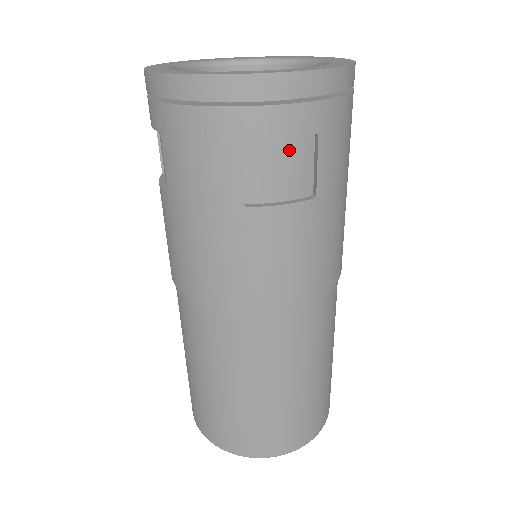
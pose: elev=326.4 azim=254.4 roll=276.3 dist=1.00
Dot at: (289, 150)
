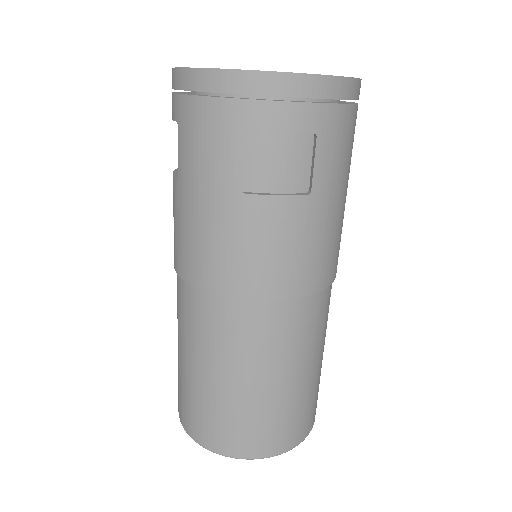
Dot at: (288, 145)
